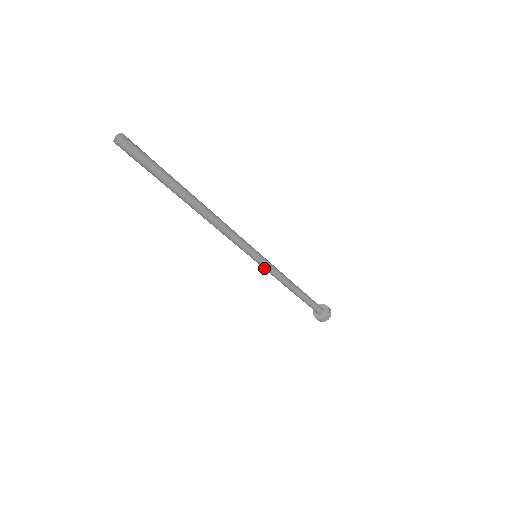
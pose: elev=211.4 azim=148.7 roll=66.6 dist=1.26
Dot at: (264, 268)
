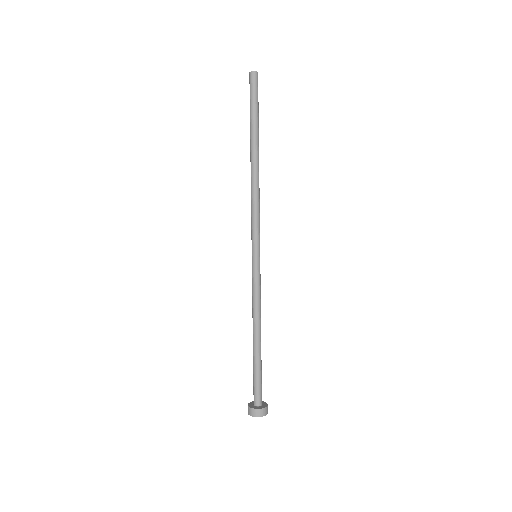
Dot at: (252, 275)
